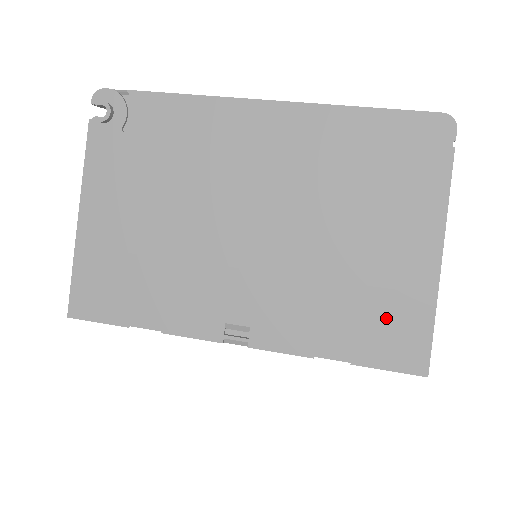
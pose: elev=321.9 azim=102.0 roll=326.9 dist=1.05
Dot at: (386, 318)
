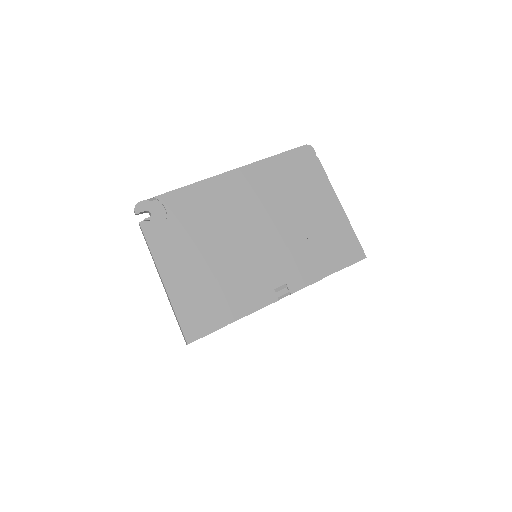
Dot at: (337, 242)
